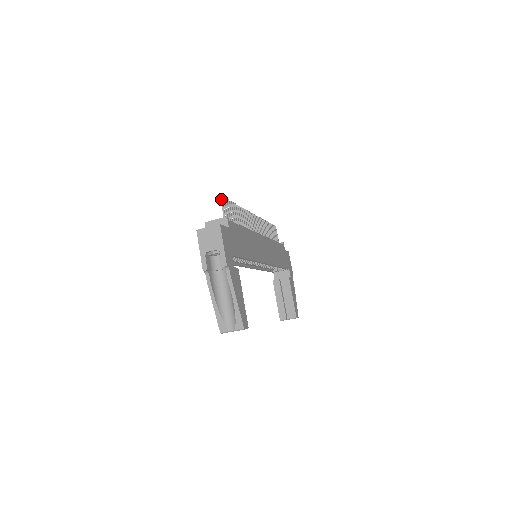
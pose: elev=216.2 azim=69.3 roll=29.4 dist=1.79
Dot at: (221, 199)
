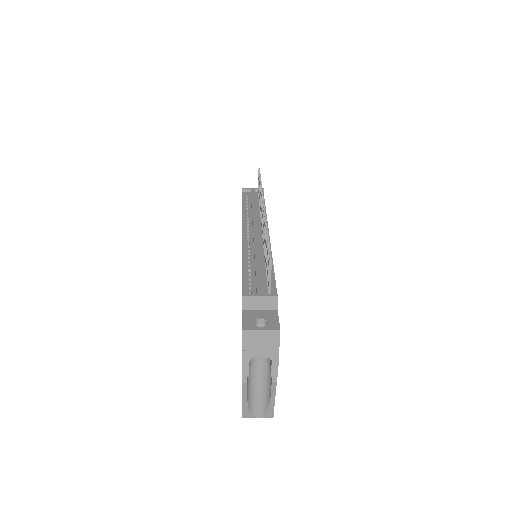
Dot at: (270, 264)
